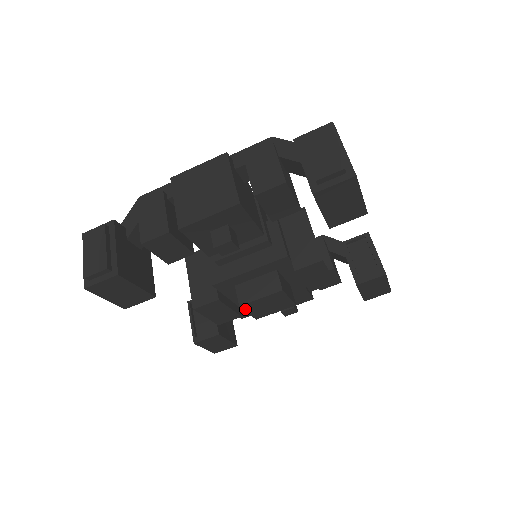
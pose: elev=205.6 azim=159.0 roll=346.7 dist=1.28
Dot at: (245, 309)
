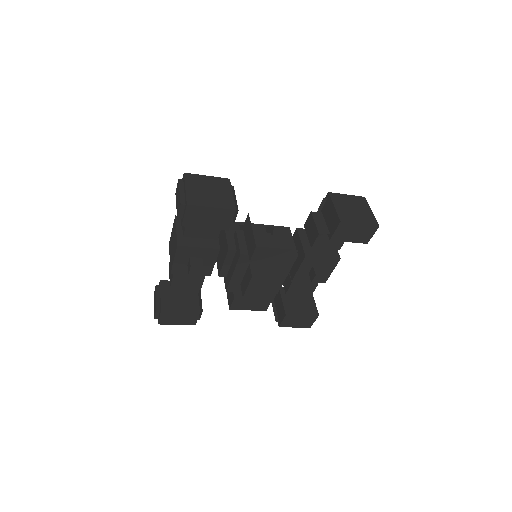
Dot at: (251, 297)
